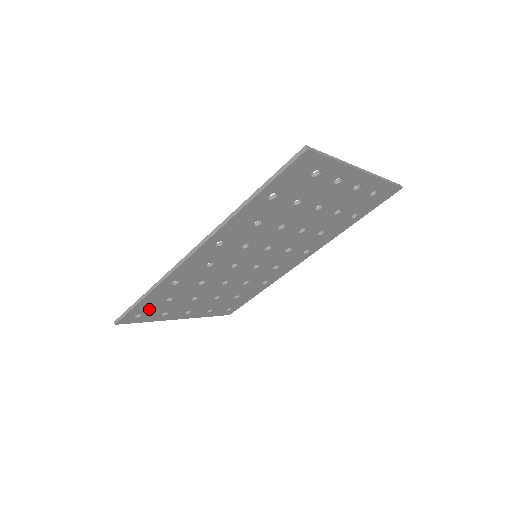
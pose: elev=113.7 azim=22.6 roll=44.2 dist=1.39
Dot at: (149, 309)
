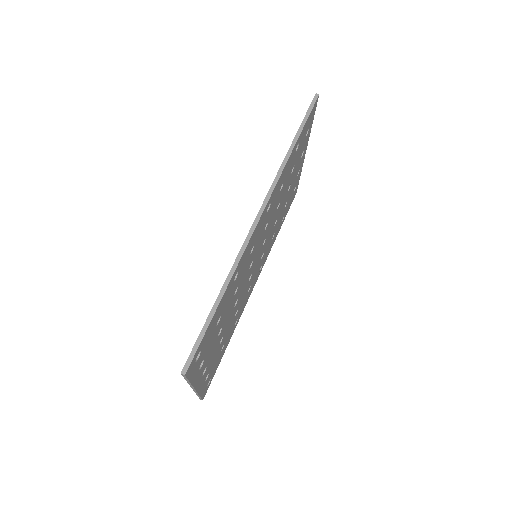
Dot at: (206, 341)
